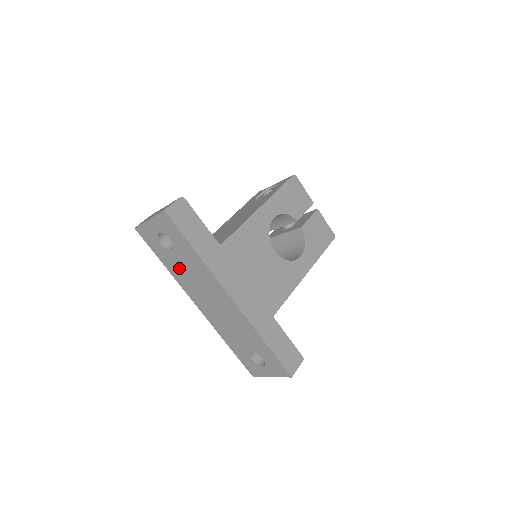
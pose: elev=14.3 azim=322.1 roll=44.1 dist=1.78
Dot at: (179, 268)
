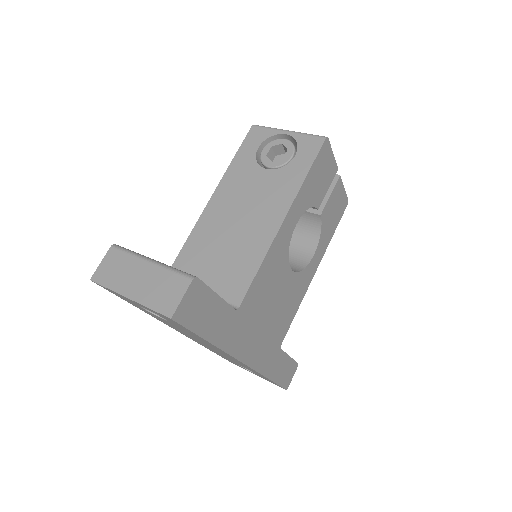
Dot at: (166, 322)
